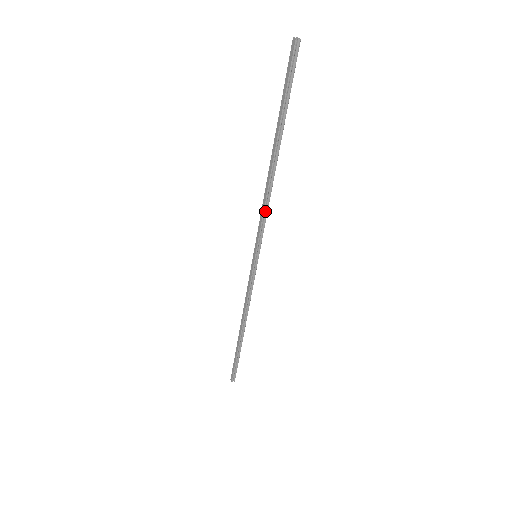
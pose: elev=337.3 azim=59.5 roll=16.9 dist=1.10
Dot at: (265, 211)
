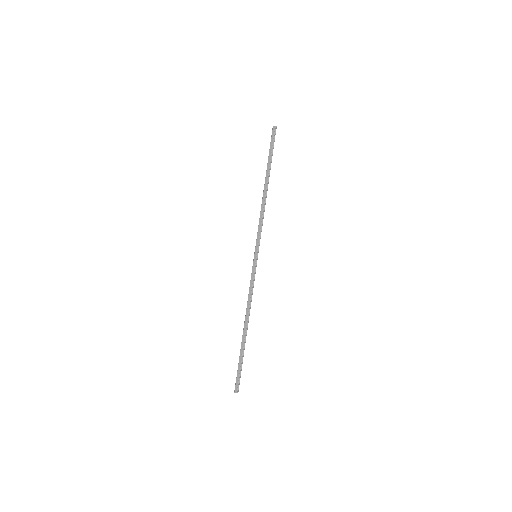
Dot at: (262, 221)
